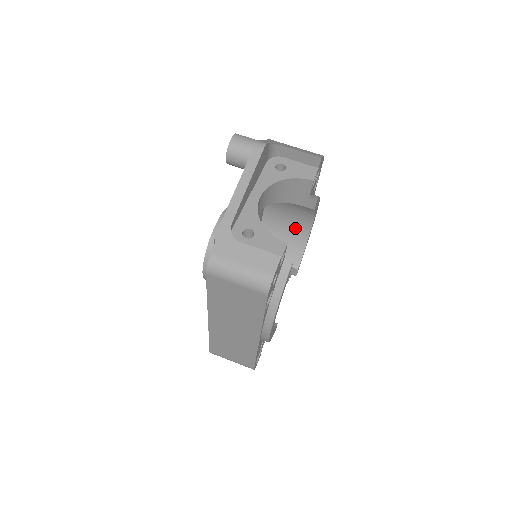
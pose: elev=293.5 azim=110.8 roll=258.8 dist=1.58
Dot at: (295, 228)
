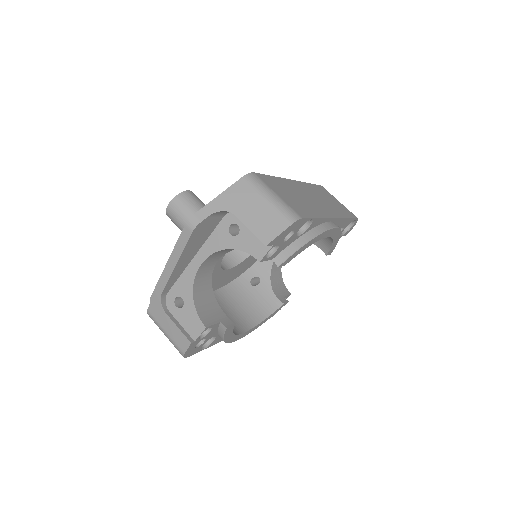
Dot at: occluded
